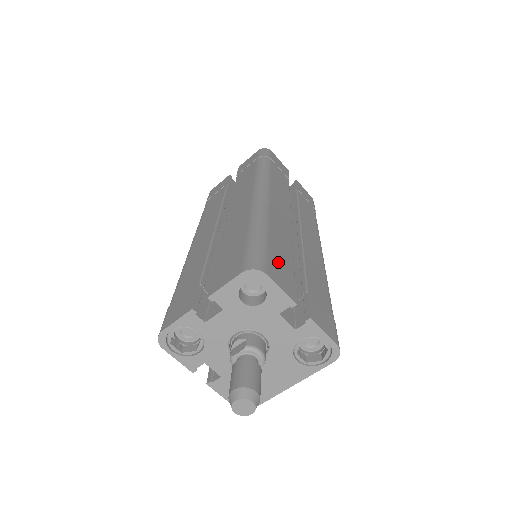
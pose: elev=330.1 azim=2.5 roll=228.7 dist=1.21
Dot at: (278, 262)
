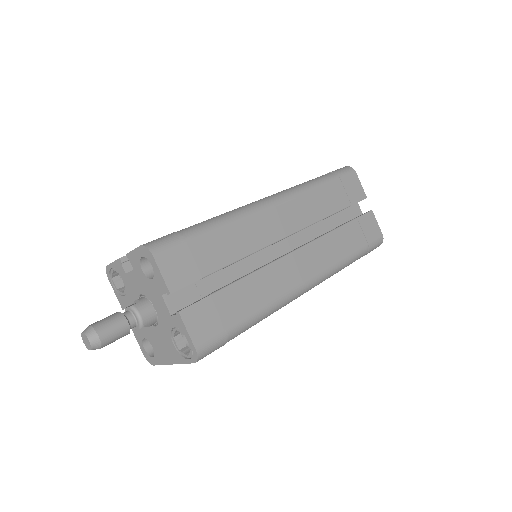
Dot at: (191, 256)
